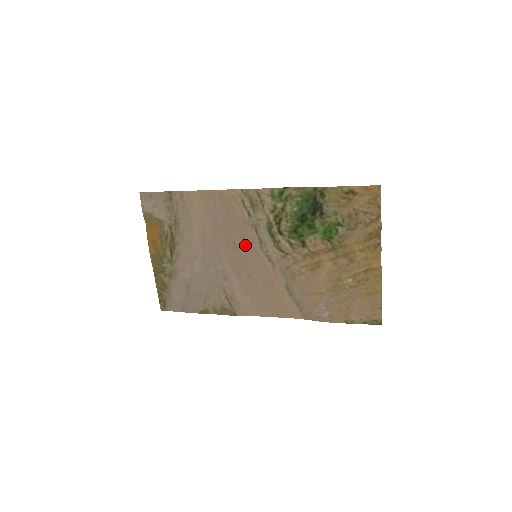
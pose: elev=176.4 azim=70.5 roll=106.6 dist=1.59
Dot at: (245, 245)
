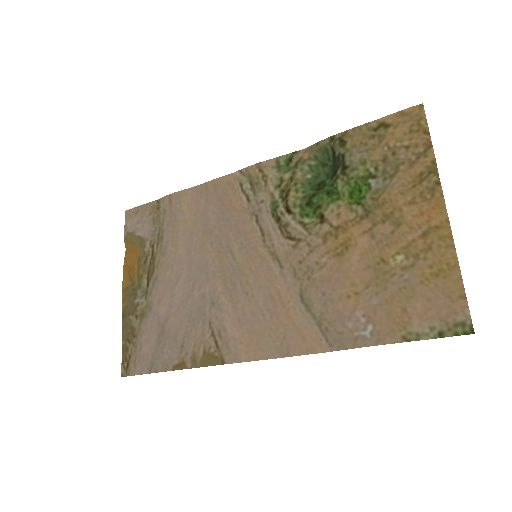
Dot at: (242, 245)
